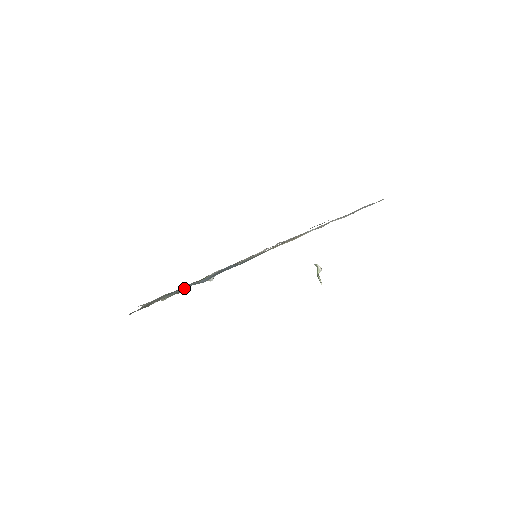
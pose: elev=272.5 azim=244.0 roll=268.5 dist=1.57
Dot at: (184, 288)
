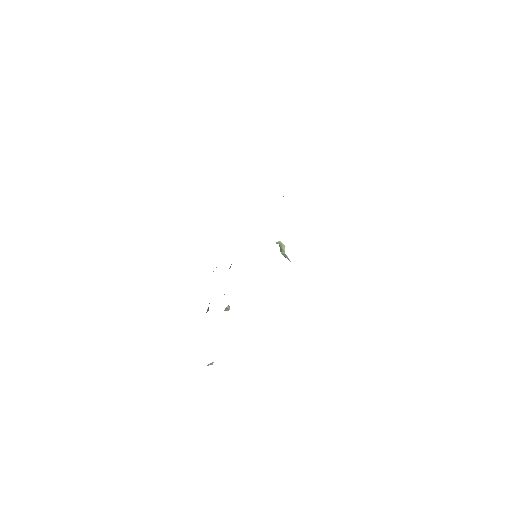
Dot at: occluded
